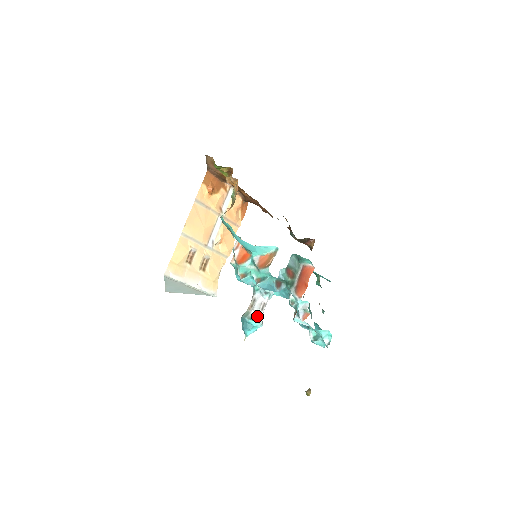
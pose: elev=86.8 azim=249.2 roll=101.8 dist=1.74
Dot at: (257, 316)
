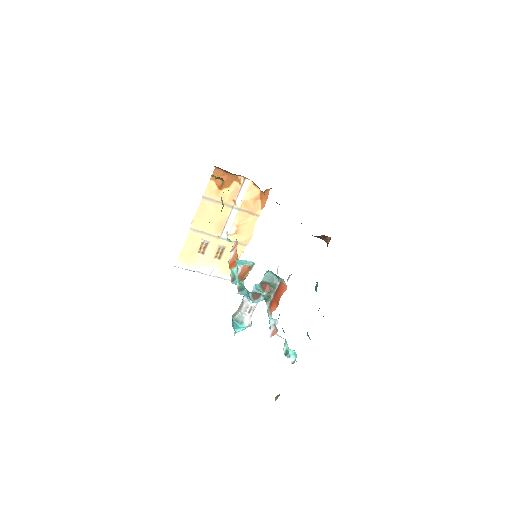
Dot at: (243, 318)
